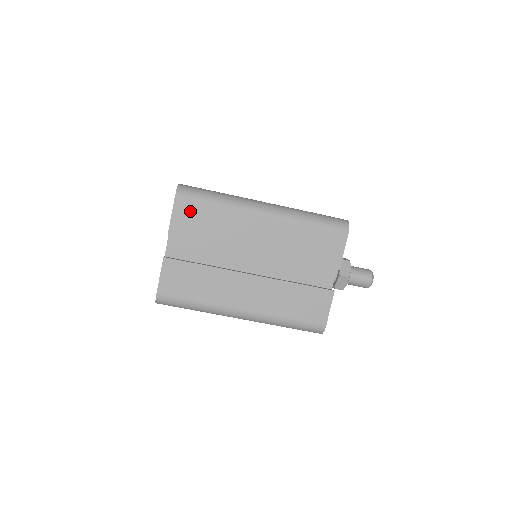
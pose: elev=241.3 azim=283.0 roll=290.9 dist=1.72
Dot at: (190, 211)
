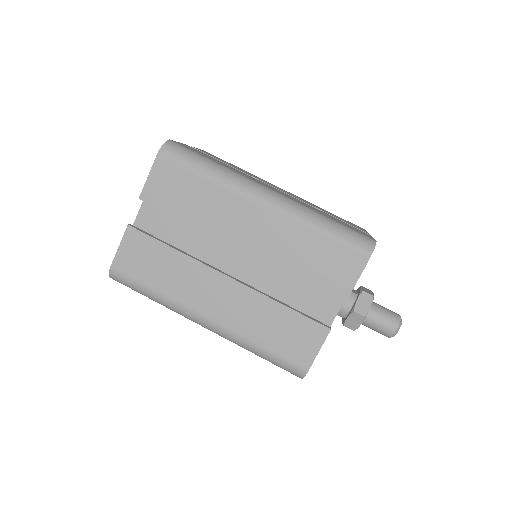
Dot at: (171, 176)
